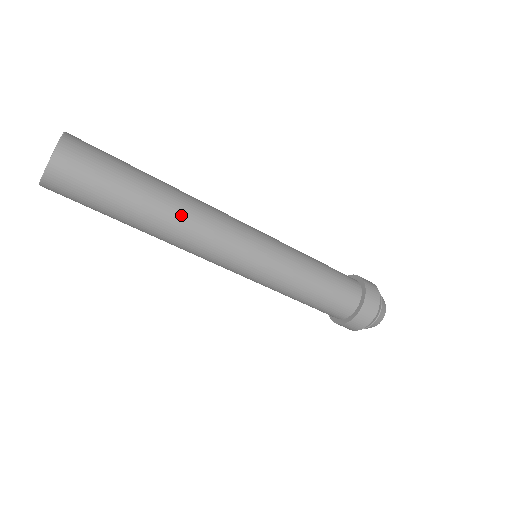
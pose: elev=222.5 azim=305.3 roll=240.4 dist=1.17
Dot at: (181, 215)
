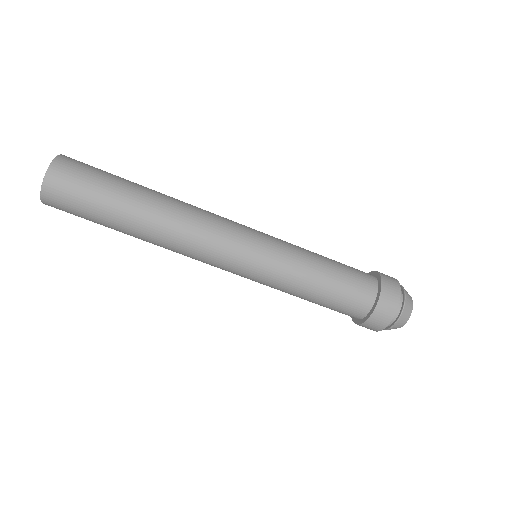
Dot at: (167, 219)
